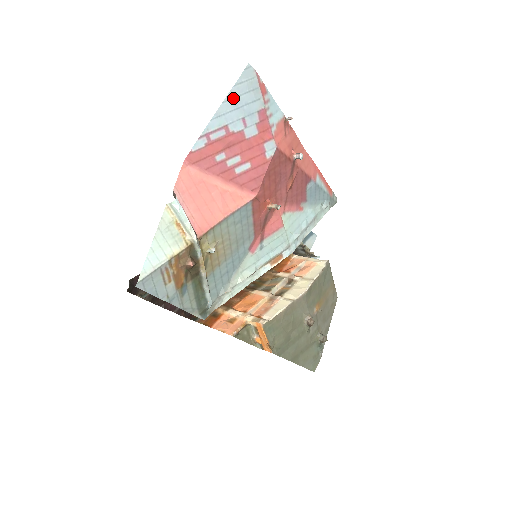
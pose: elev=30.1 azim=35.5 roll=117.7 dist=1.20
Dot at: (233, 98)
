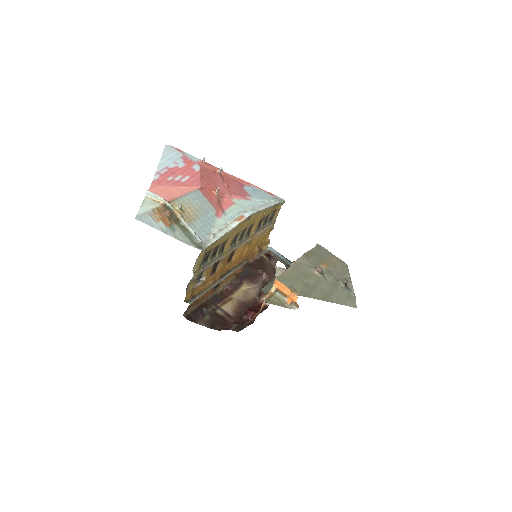
Dot at: (165, 157)
